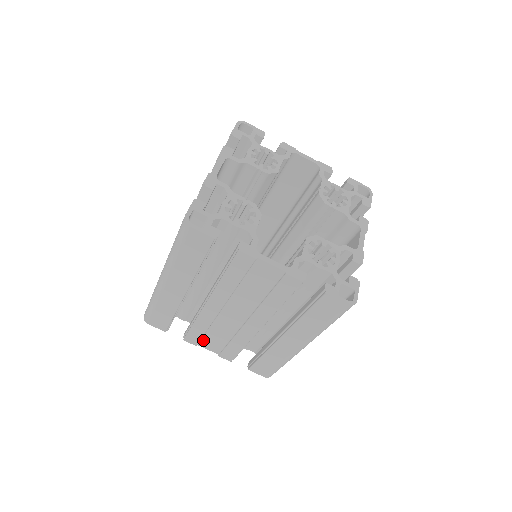
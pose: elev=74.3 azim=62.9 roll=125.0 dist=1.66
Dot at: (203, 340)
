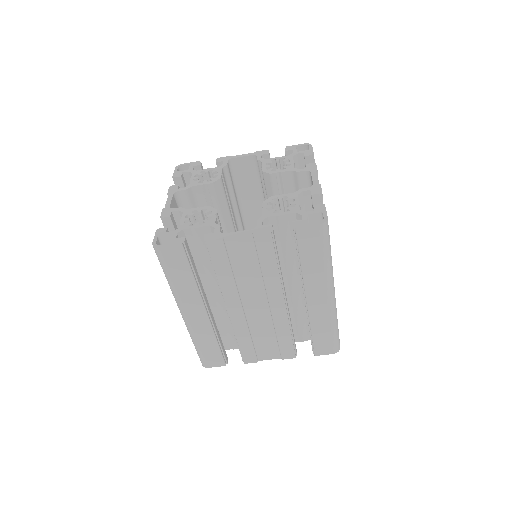
Dot at: (258, 352)
